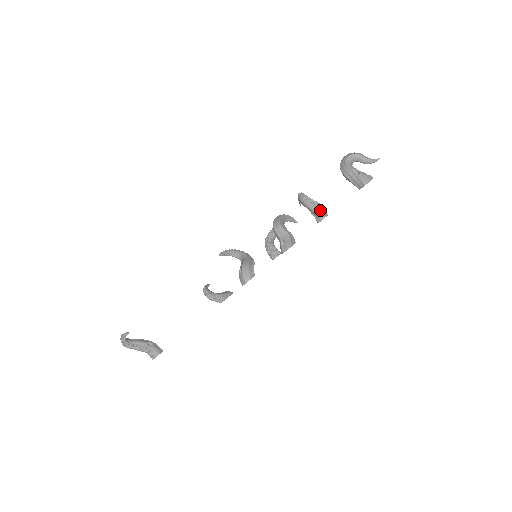
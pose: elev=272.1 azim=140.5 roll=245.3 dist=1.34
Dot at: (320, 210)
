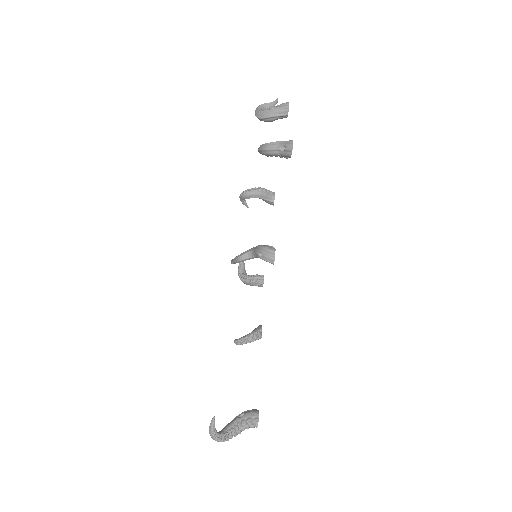
Dot at: (267, 191)
